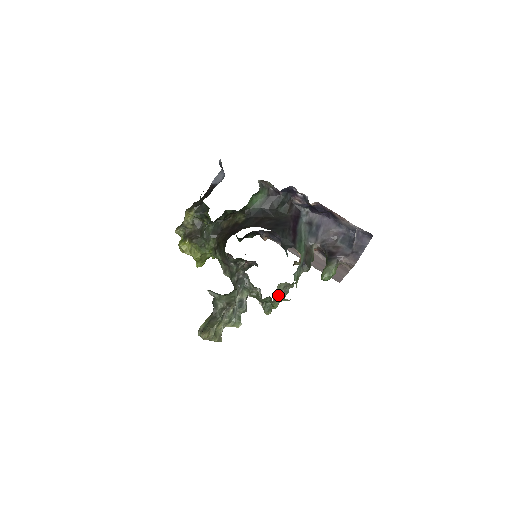
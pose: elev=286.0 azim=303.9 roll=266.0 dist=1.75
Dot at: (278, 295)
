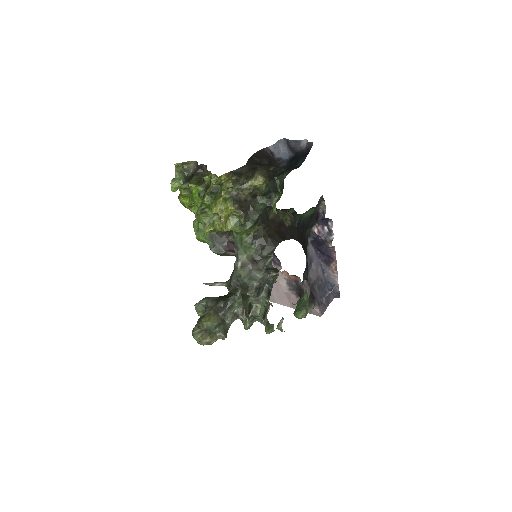
Dot at: (279, 323)
